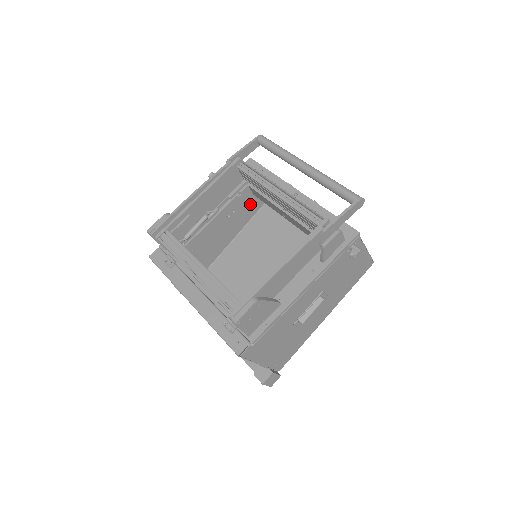
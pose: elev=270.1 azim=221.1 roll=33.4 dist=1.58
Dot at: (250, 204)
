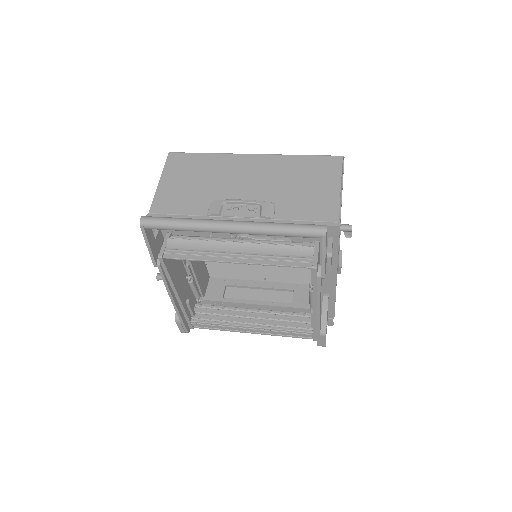
Dot at: occluded
